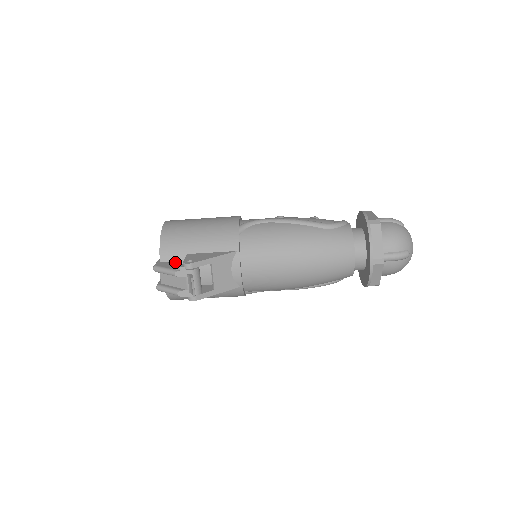
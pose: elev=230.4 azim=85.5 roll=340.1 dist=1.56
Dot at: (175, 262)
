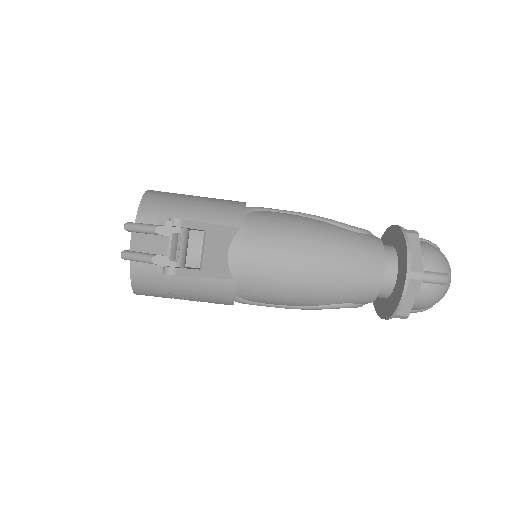
Dot at: occluded
